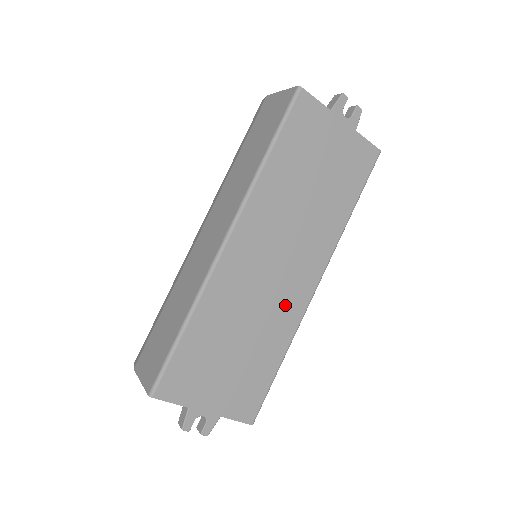
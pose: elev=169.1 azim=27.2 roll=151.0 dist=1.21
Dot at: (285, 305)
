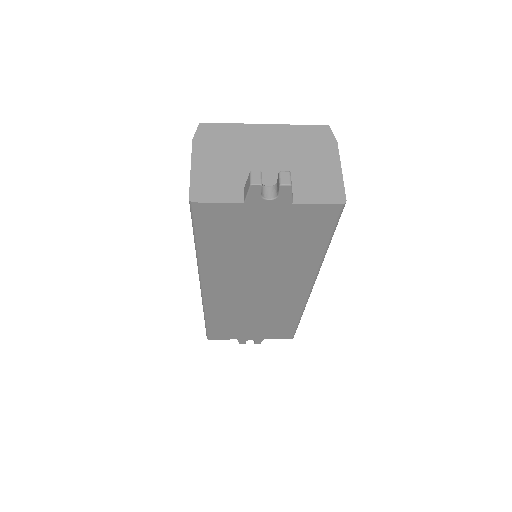
Dot at: (283, 303)
